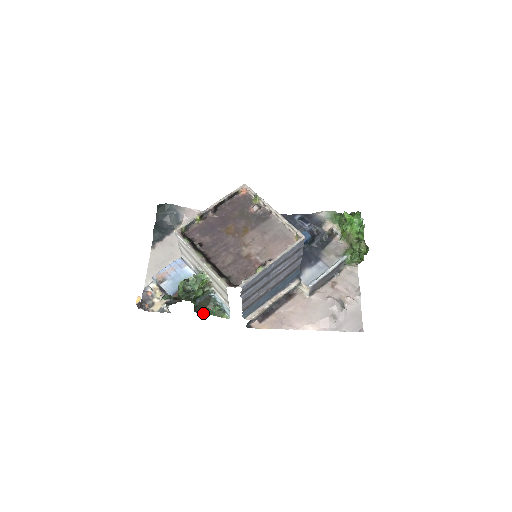
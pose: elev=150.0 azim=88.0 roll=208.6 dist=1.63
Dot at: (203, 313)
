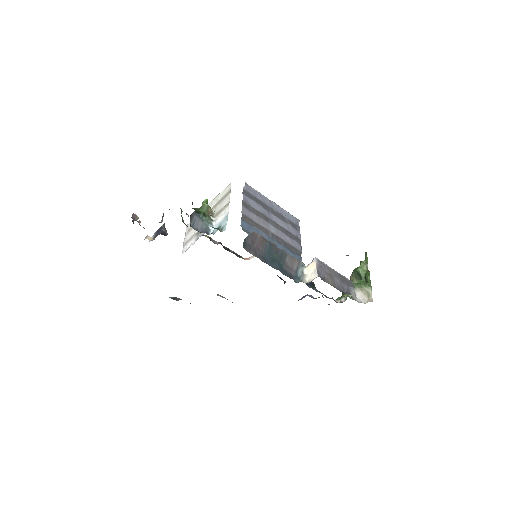
Dot at: occluded
